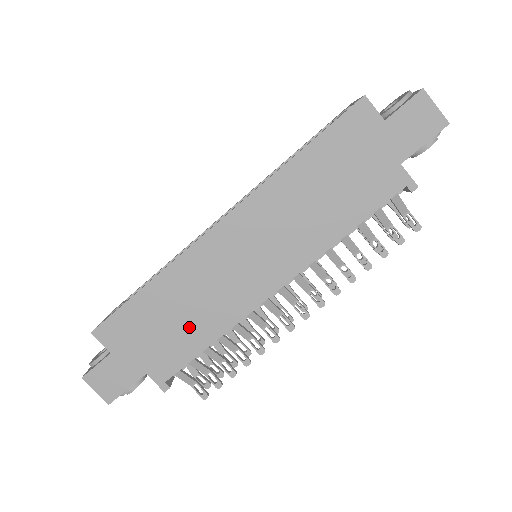
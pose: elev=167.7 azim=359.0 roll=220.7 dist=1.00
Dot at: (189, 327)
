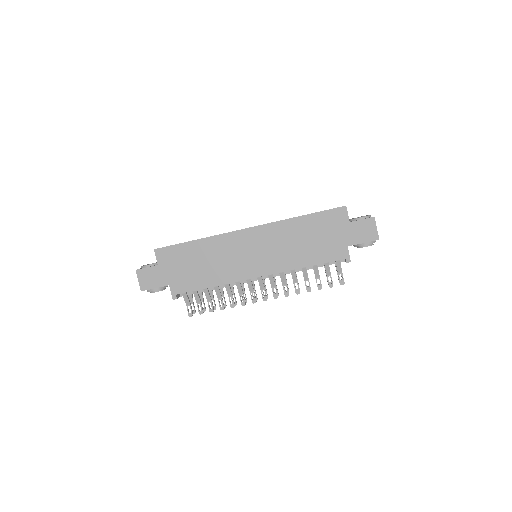
Dot at: (204, 272)
